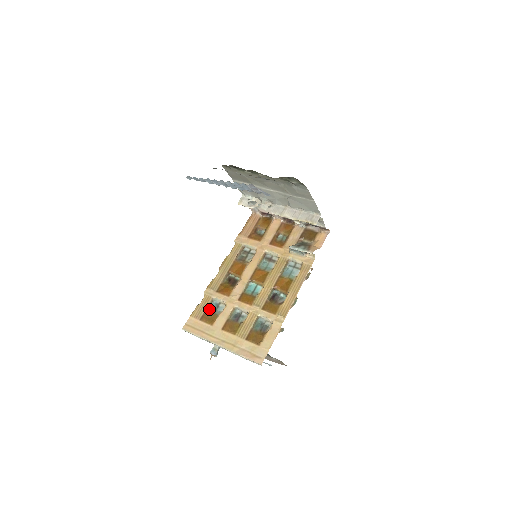
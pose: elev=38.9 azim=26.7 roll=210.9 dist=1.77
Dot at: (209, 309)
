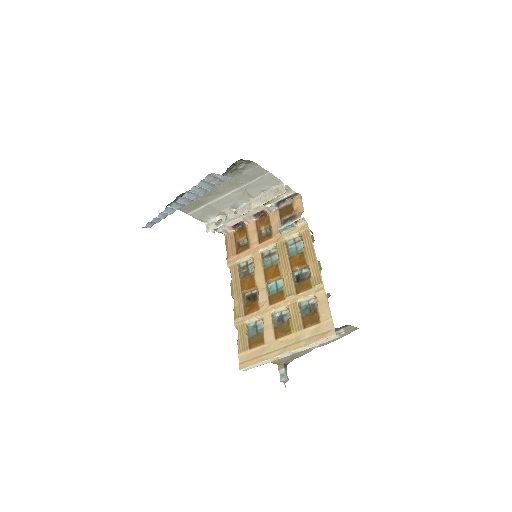
Dot at: (250, 335)
